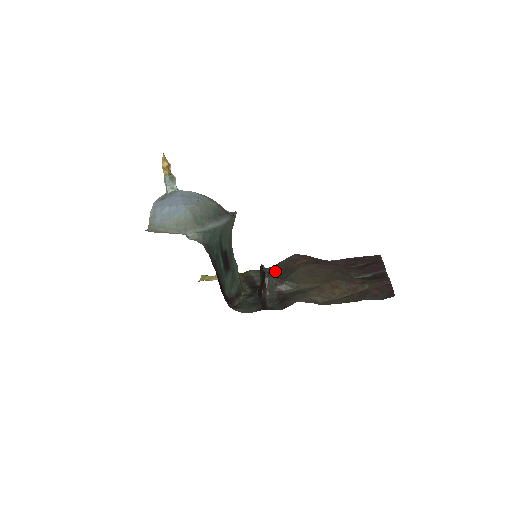
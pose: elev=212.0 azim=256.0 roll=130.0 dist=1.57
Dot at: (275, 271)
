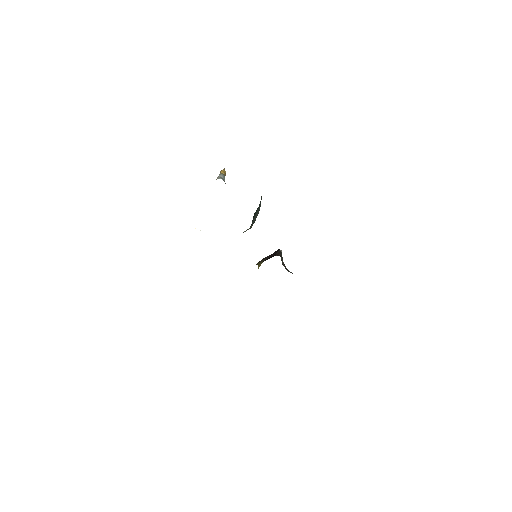
Dot at: occluded
